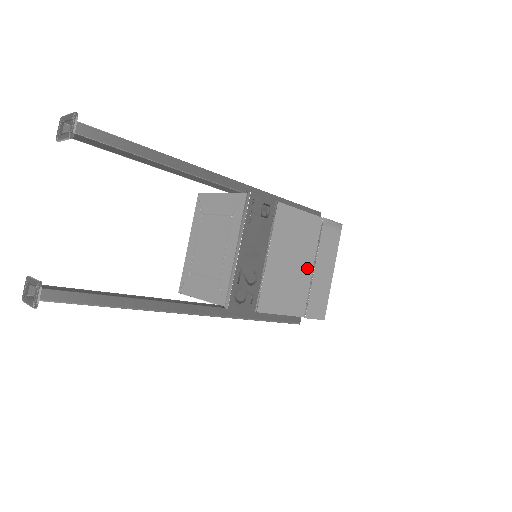
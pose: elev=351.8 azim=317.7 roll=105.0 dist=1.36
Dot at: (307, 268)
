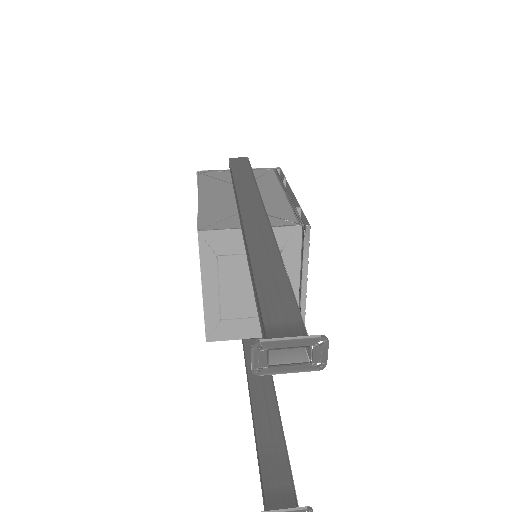
Dot at: occluded
